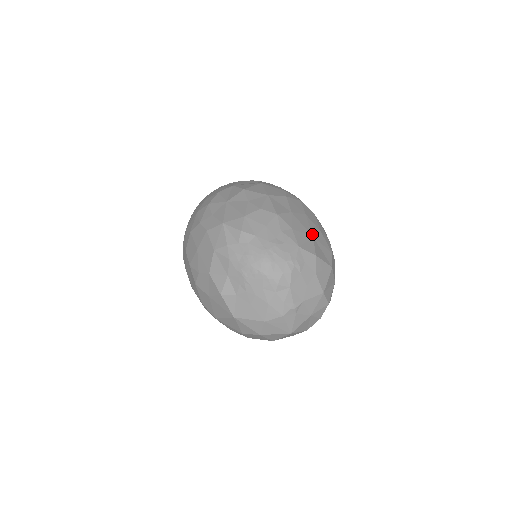
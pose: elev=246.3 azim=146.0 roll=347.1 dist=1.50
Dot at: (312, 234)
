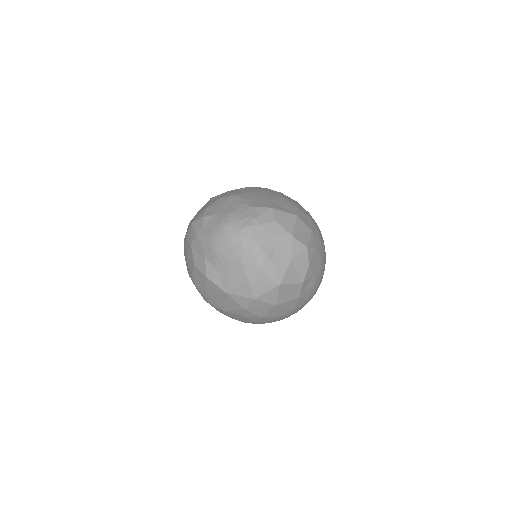
Dot at: (270, 199)
